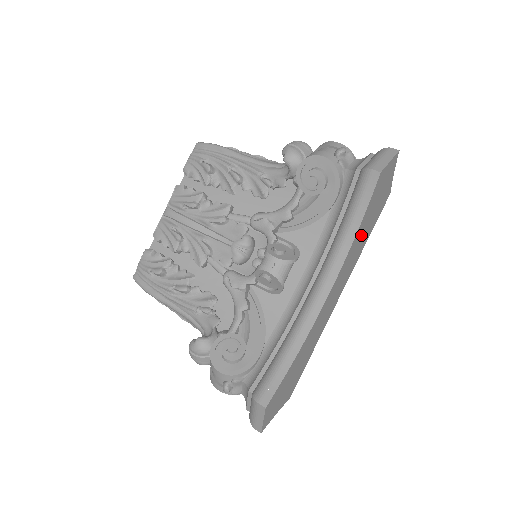
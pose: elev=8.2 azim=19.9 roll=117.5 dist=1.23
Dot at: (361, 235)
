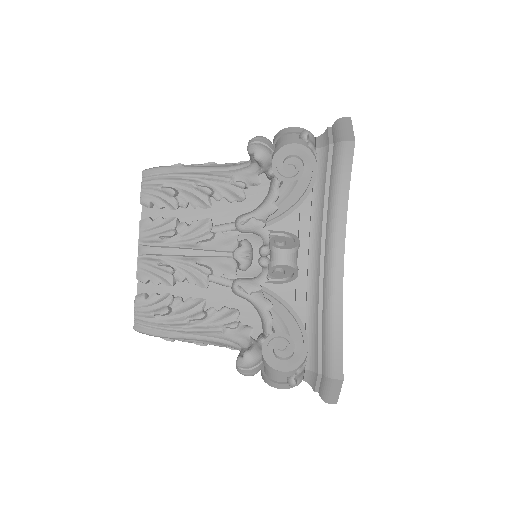
Dot at: occluded
